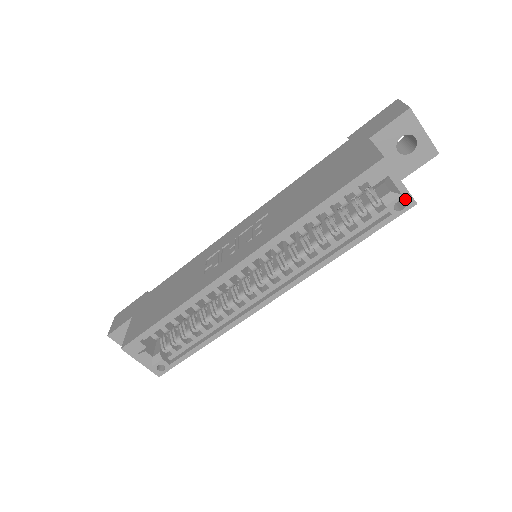
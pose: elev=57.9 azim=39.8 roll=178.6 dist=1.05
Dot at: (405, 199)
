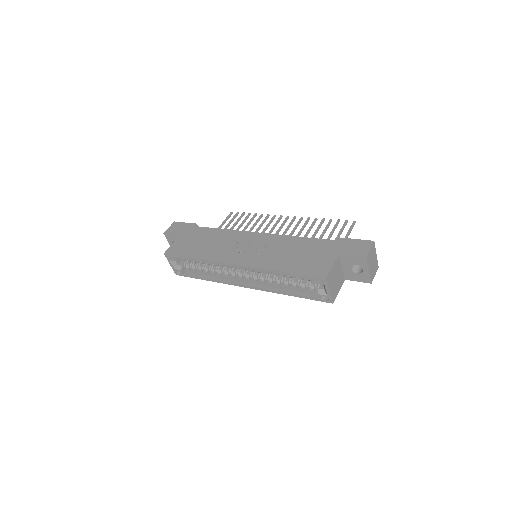
Dot at: (328, 298)
